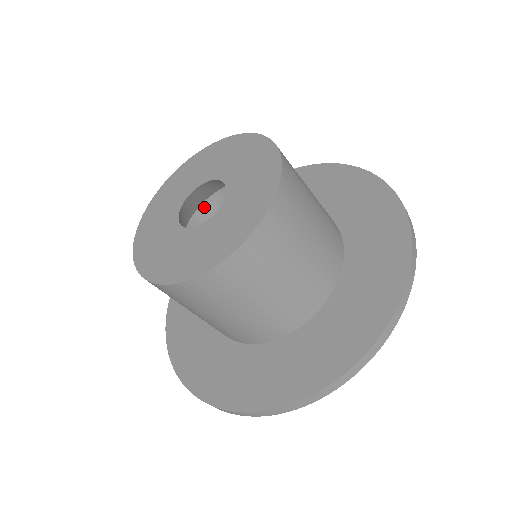
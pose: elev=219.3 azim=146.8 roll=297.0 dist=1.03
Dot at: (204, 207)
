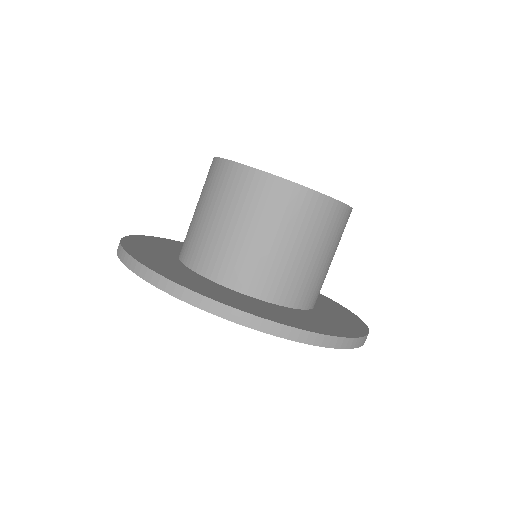
Dot at: occluded
